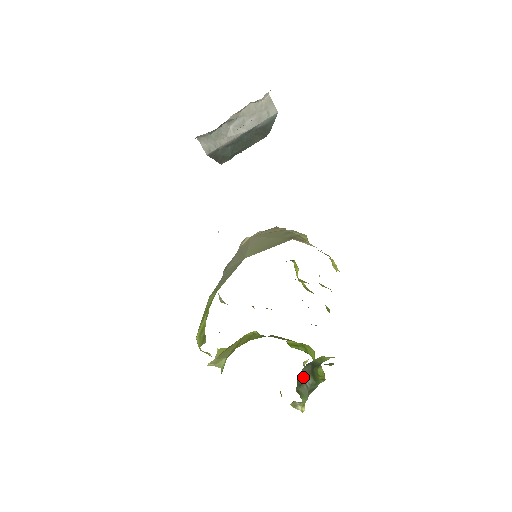
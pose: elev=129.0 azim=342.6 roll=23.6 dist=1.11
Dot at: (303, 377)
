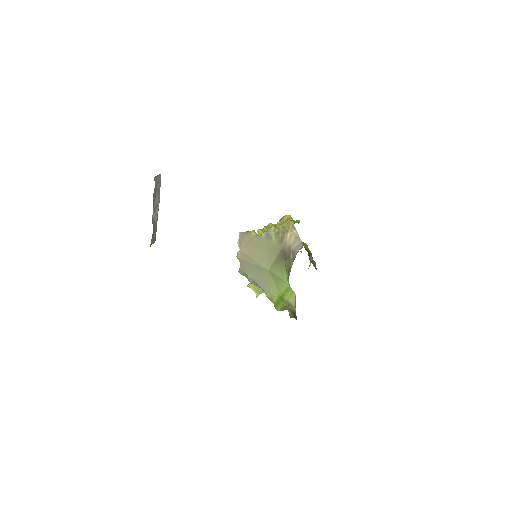
Dot at: (310, 261)
